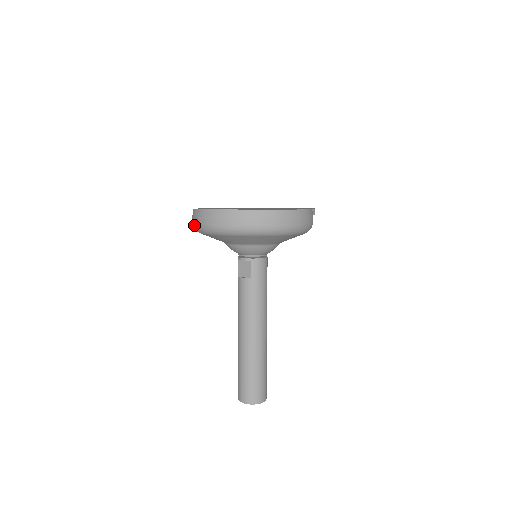
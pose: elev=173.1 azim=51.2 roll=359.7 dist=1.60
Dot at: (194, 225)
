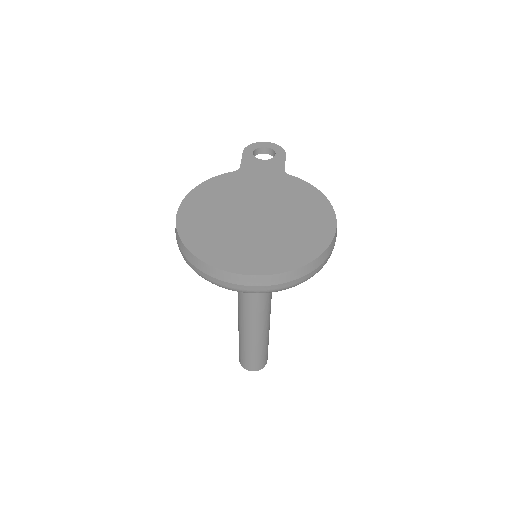
Dot at: (206, 279)
